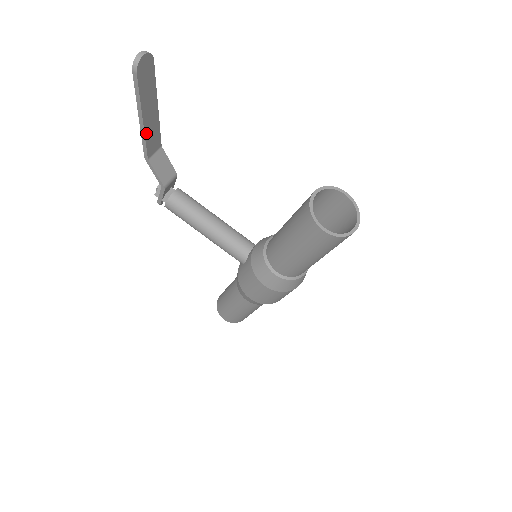
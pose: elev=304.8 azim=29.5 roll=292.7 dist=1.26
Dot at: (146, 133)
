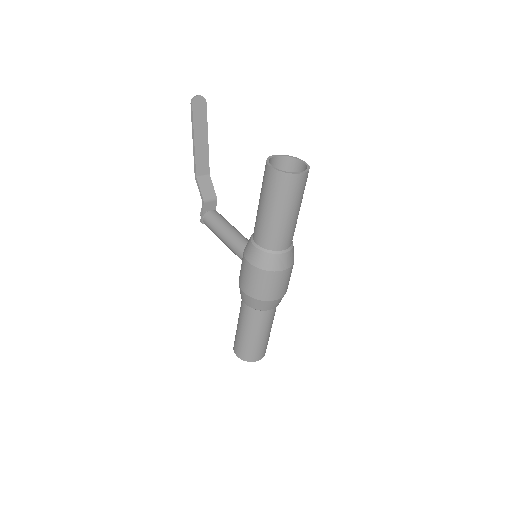
Dot at: (196, 153)
